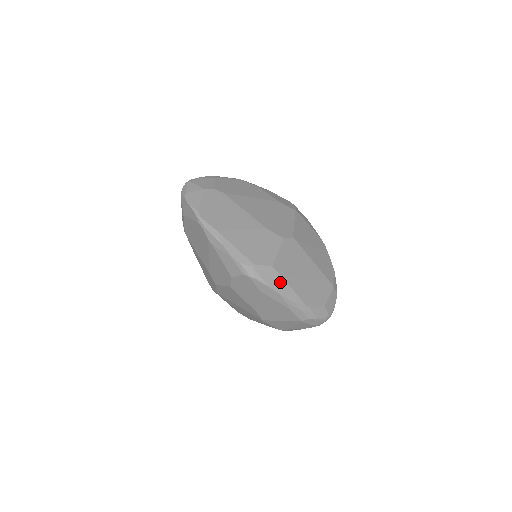
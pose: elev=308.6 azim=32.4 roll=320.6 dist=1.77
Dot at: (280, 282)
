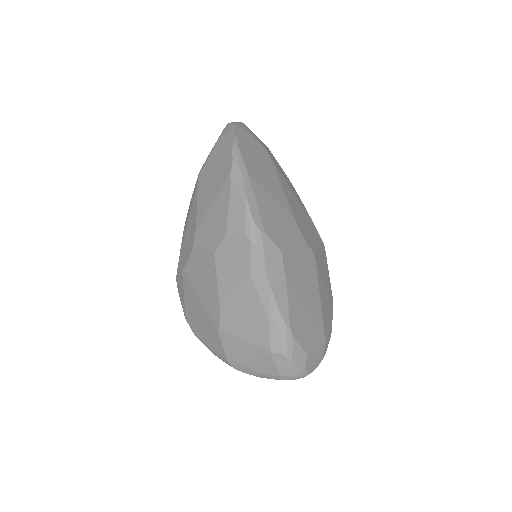
Dot at: (280, 277)
